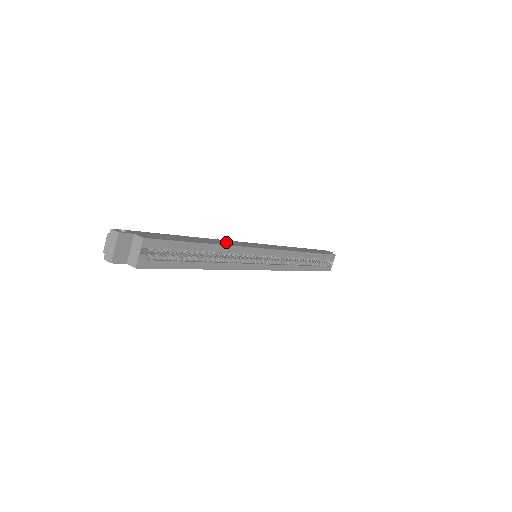
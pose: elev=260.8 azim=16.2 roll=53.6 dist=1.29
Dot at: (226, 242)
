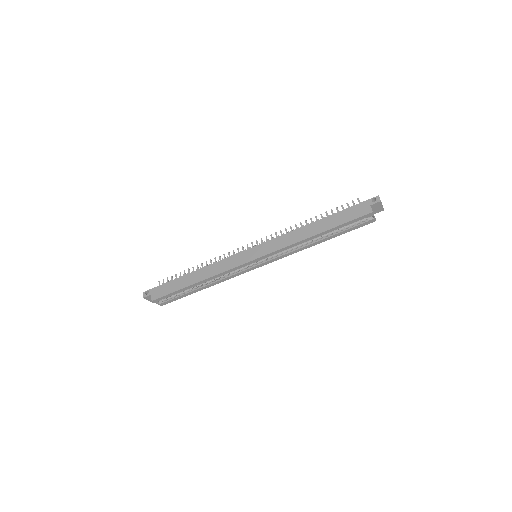
Dot at: (216, 268)
